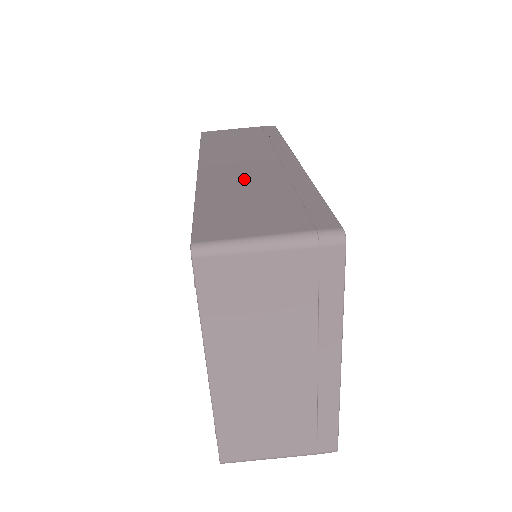
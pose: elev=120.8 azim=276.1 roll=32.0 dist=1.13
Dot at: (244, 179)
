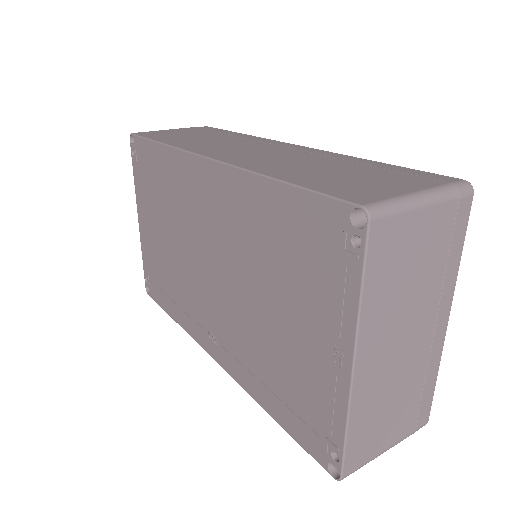
Dot at: (284, 160)
